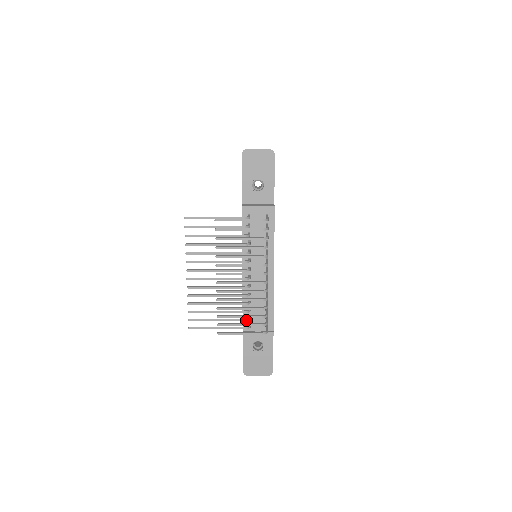
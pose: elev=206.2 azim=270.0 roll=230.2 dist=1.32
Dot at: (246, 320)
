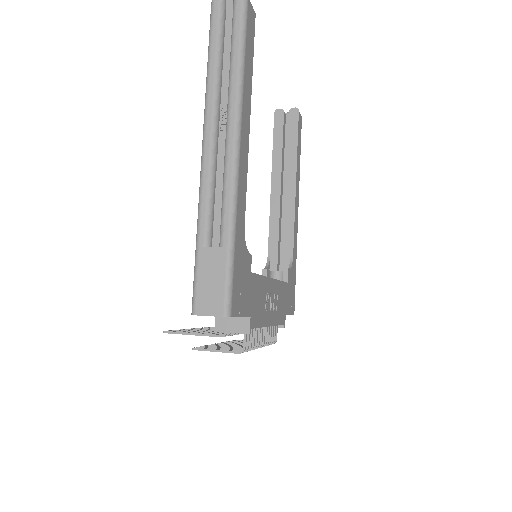
Dot at: occluded
